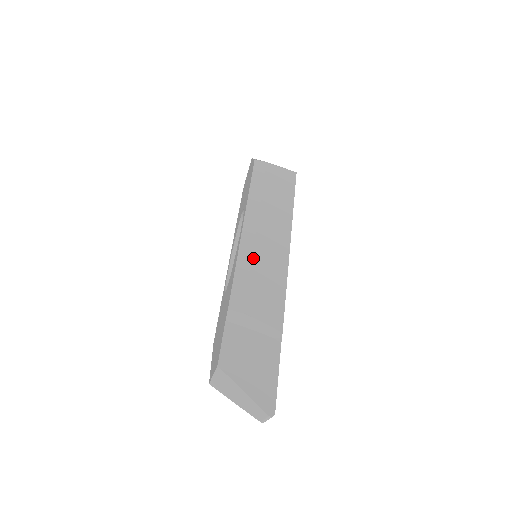
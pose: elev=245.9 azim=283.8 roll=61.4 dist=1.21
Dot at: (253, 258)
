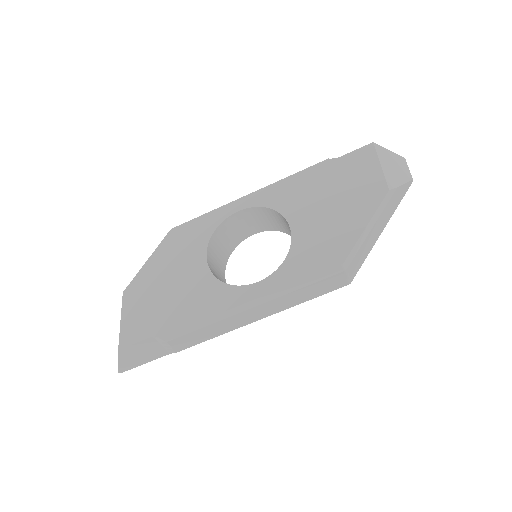
Dot at: (219, 322)
